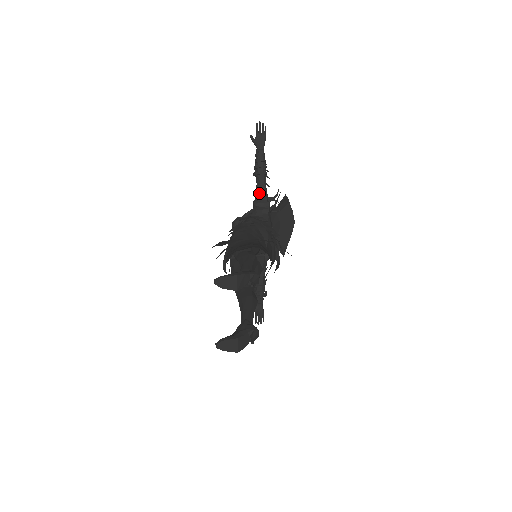
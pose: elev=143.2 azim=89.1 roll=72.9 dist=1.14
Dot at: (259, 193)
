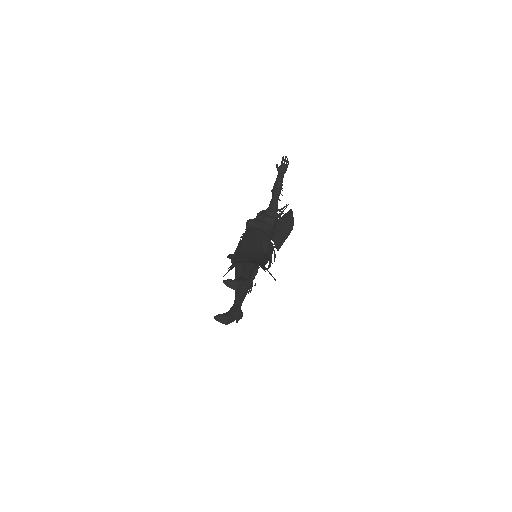
Dot at: (272, 205)
